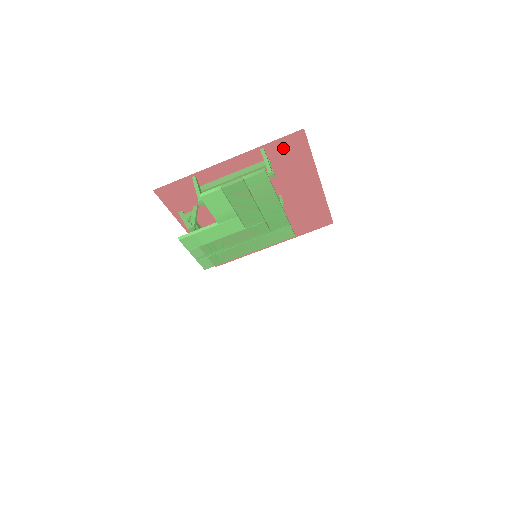
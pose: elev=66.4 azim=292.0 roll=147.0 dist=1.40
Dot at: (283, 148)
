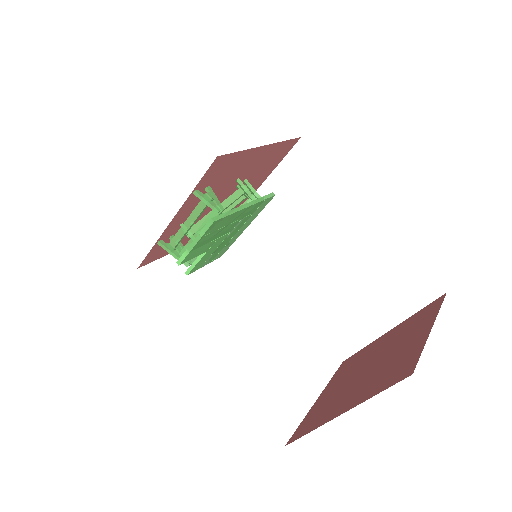
Dot at: (211, 174)
